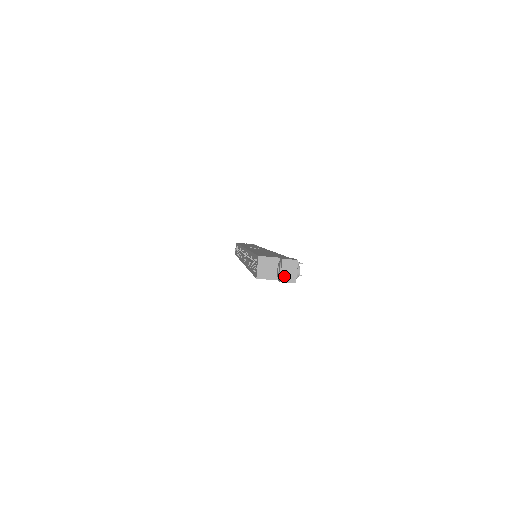
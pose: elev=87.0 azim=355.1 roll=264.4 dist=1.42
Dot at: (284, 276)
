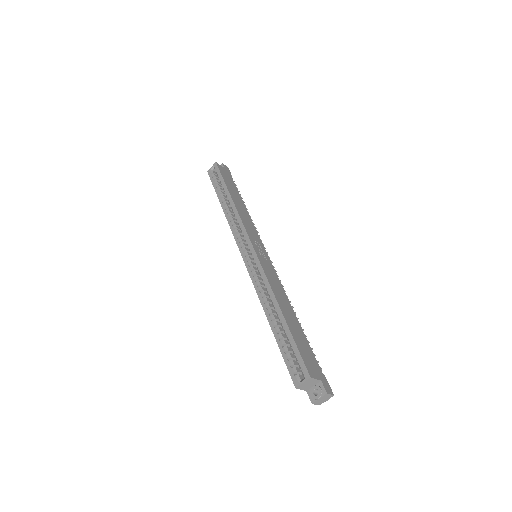
Dot at: (317, 401)
